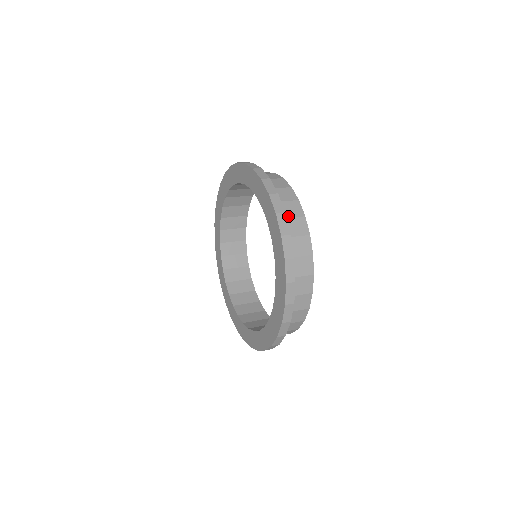
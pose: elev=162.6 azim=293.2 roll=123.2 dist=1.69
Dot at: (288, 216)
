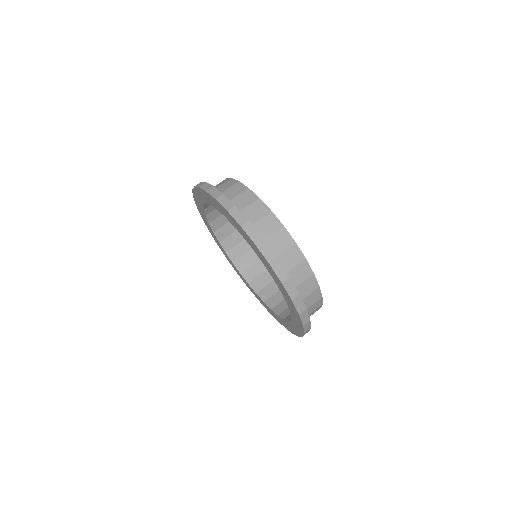
Dot at: occluded
